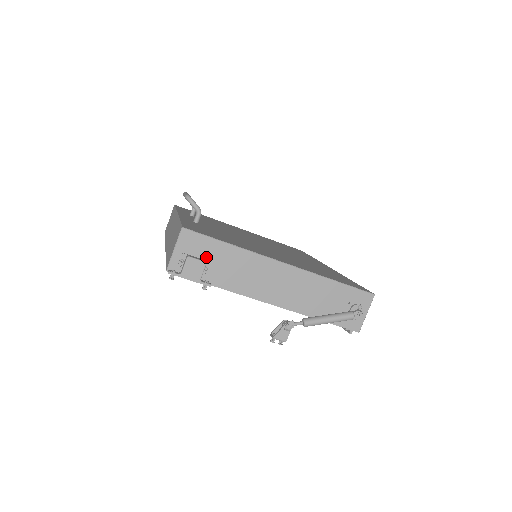
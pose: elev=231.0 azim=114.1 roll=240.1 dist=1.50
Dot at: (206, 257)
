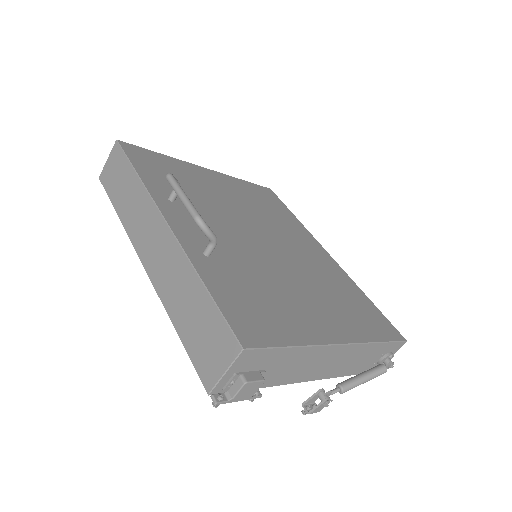
Dot at: (262, 367)
